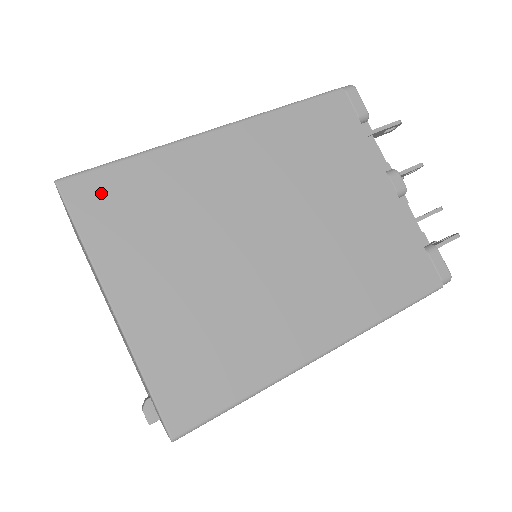
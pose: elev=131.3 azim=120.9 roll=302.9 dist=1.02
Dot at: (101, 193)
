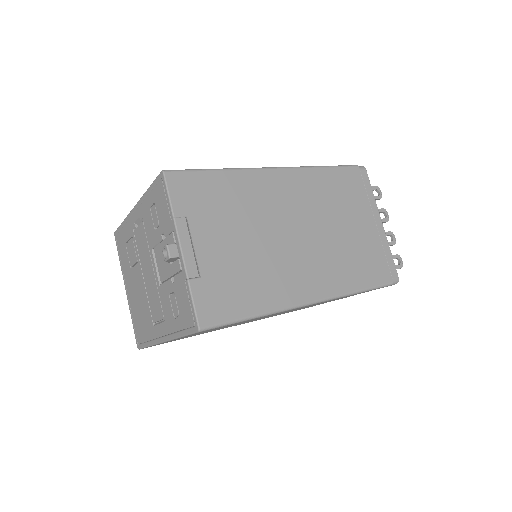
Dot at: occluded
